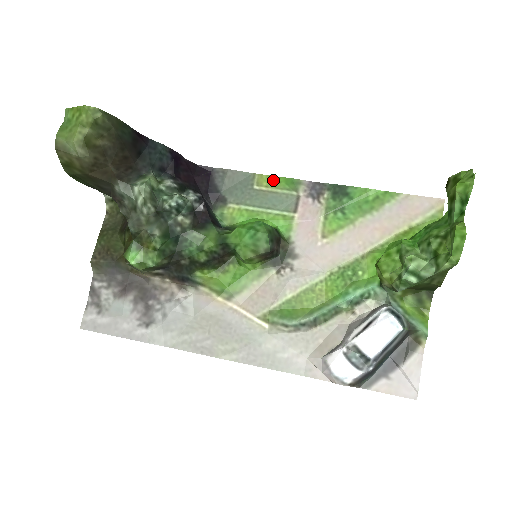
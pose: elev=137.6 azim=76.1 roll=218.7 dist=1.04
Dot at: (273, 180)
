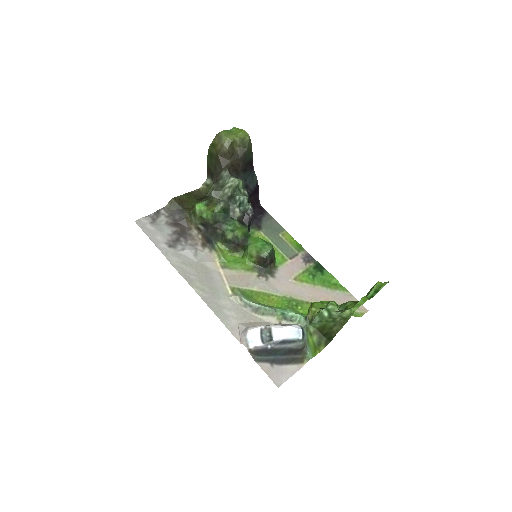
Dot at: (291, 239)
